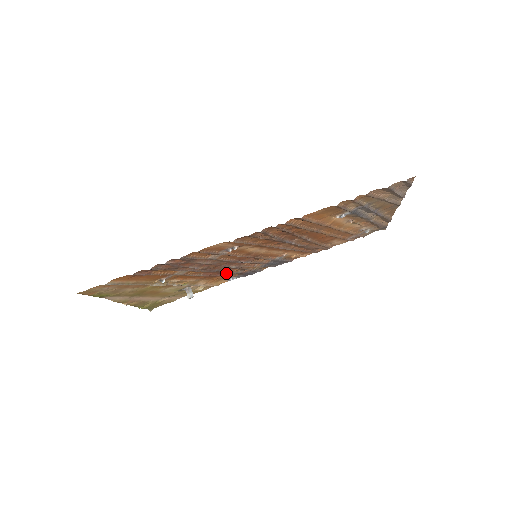
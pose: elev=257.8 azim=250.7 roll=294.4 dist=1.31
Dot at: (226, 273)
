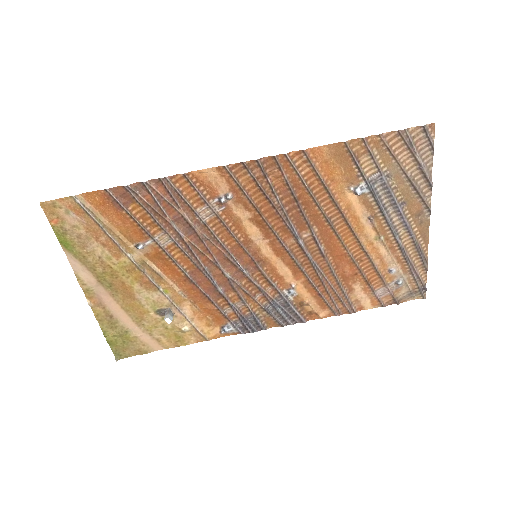
Dot at: (219, 299)
